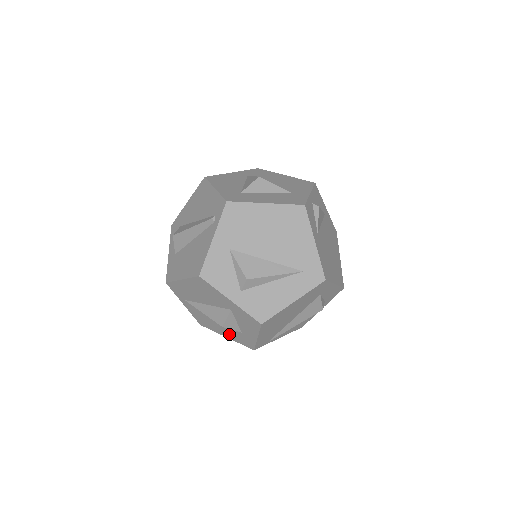
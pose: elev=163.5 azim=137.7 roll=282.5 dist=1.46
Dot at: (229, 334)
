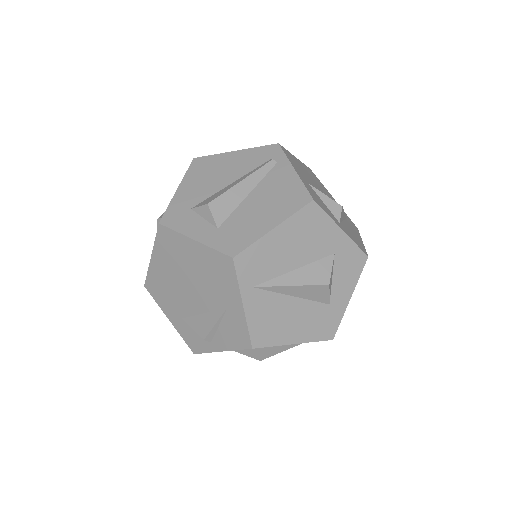
Dot at: (304, 329)
